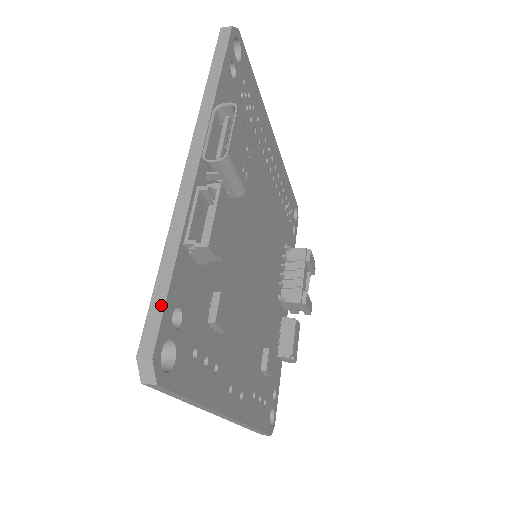
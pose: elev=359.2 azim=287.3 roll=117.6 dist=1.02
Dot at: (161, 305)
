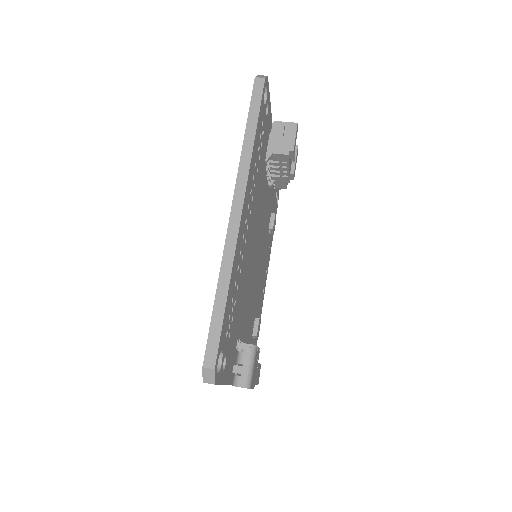
Dot at: occluded
